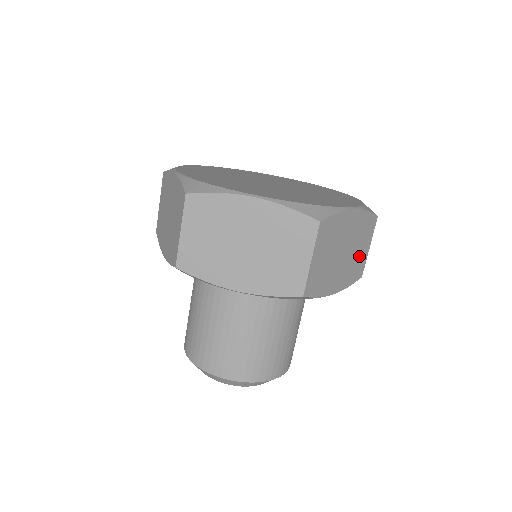
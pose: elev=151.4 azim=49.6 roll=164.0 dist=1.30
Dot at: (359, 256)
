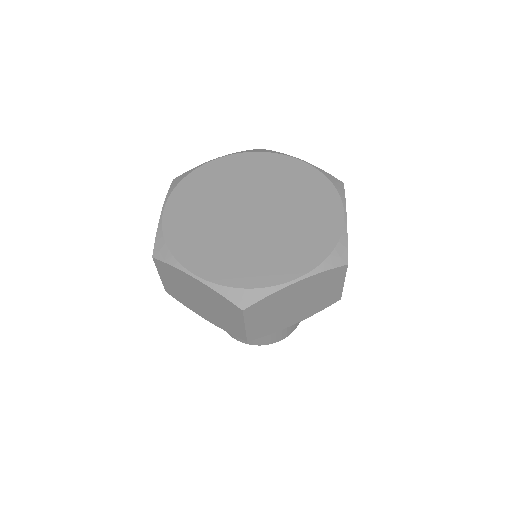
Dot at: occluded
